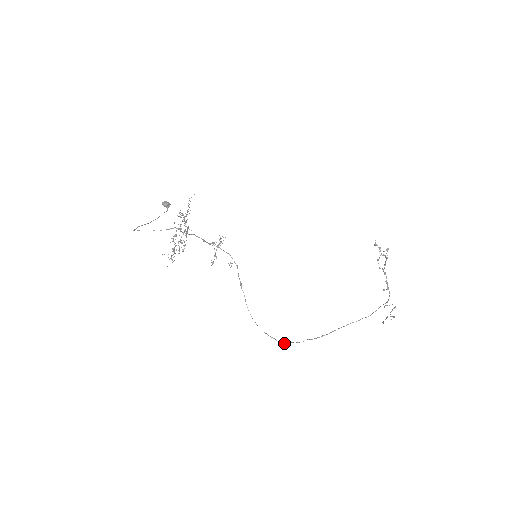
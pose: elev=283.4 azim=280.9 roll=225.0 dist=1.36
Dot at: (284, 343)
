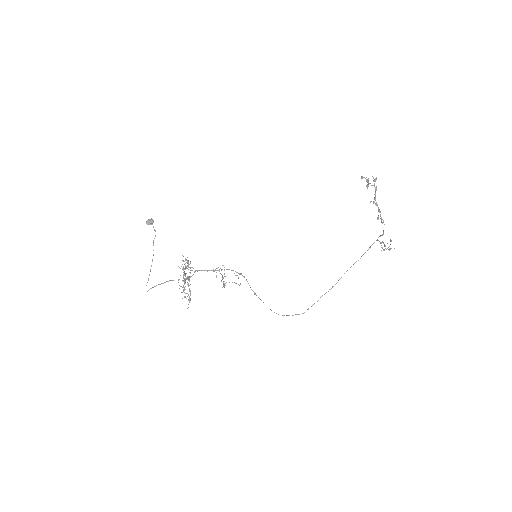
Dot at: occluded
